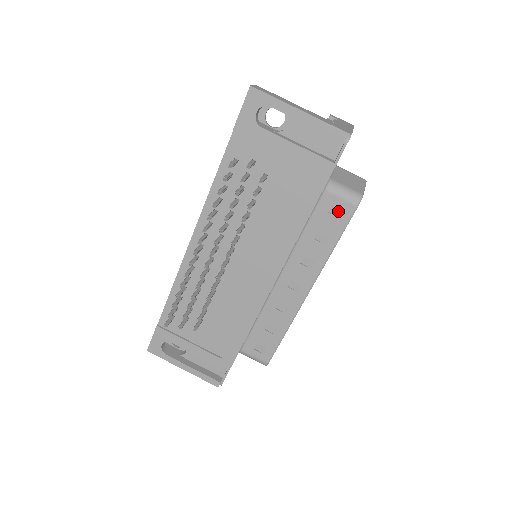
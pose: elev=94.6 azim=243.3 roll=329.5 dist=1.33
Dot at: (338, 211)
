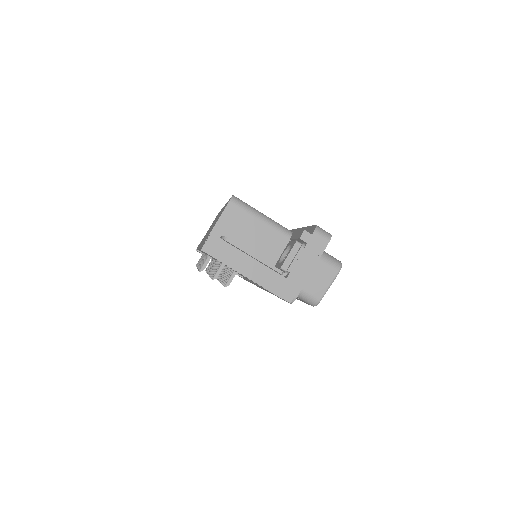
Dot at: (300, 299)
